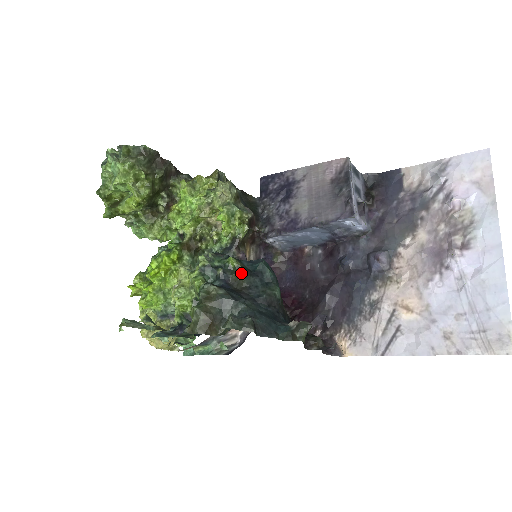
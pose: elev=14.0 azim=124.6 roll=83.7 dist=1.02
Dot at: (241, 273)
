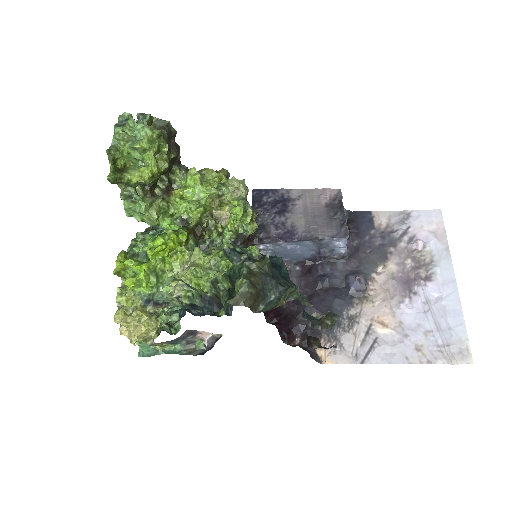
Dot at: (267, 261)
